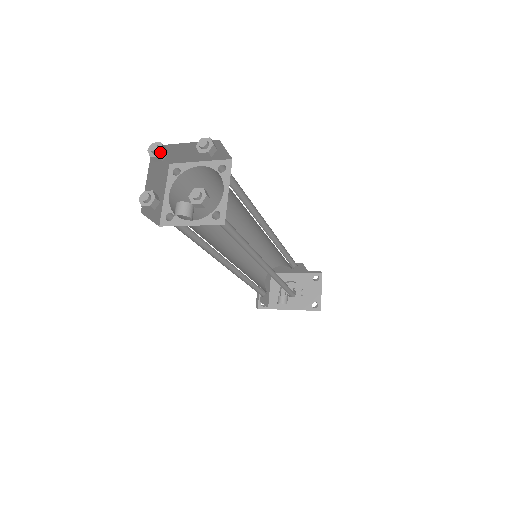
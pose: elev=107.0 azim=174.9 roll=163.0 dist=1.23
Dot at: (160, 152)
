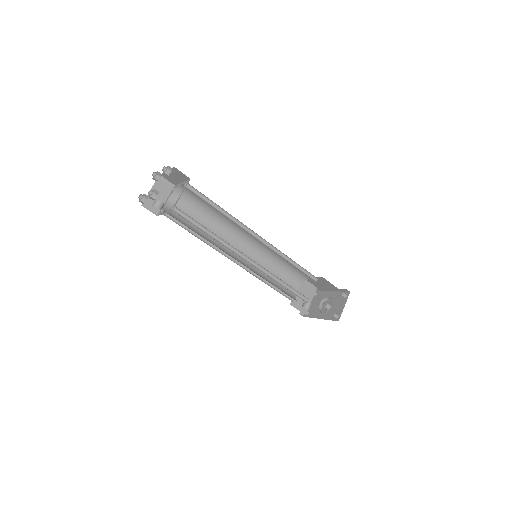
Dot at: (155, 176)
